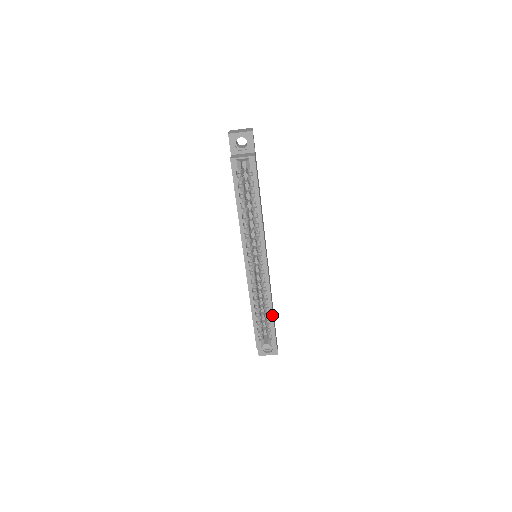
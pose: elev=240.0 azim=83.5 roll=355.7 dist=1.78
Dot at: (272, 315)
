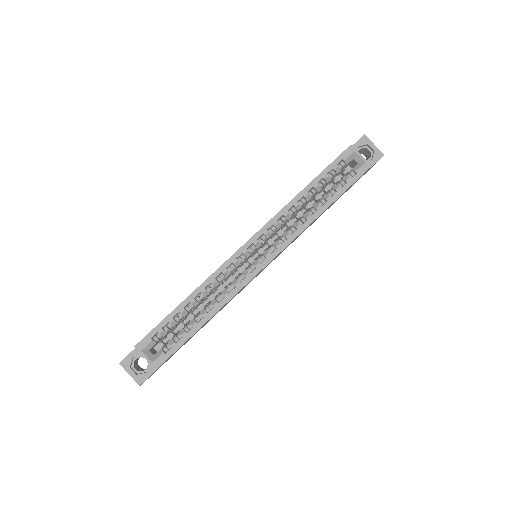
Dot at: (201, 325)
